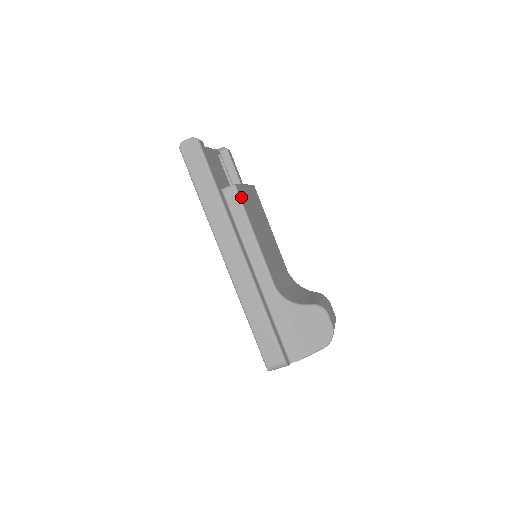
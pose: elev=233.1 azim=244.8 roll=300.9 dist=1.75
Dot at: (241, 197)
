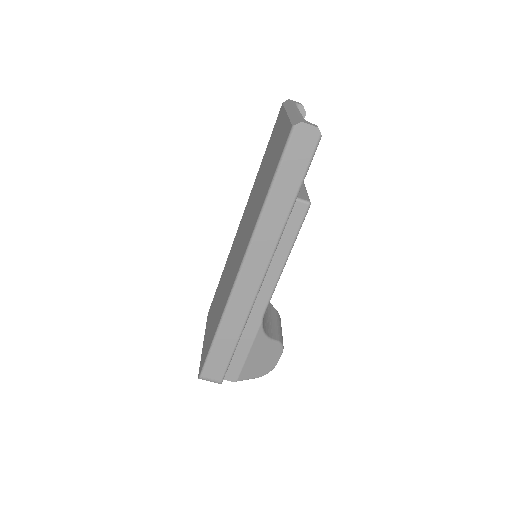
Dot at: (304, 217)
